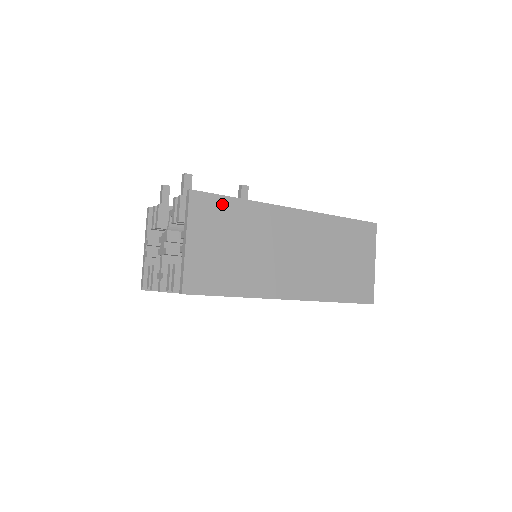
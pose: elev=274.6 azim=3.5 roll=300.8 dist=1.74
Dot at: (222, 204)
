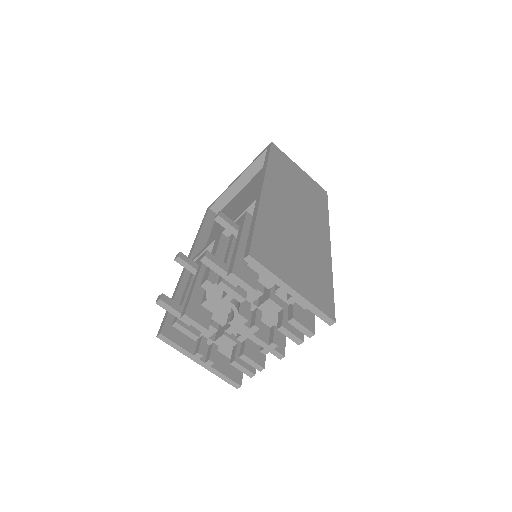
Dot at: (261, 238)
